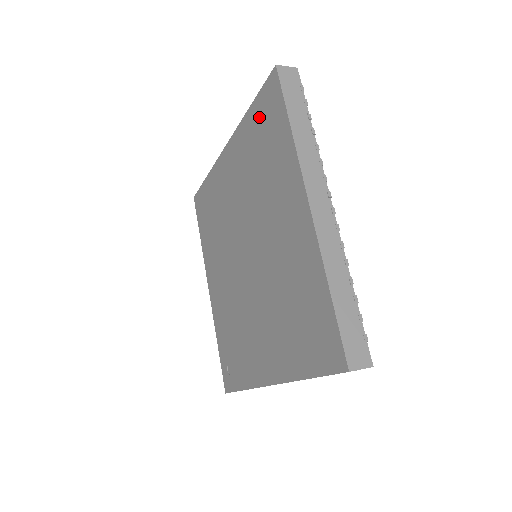
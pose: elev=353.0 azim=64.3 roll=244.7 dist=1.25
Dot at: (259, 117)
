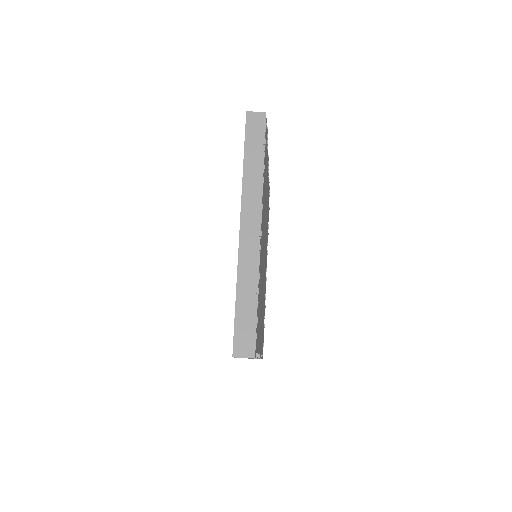
Dot at: occluded
